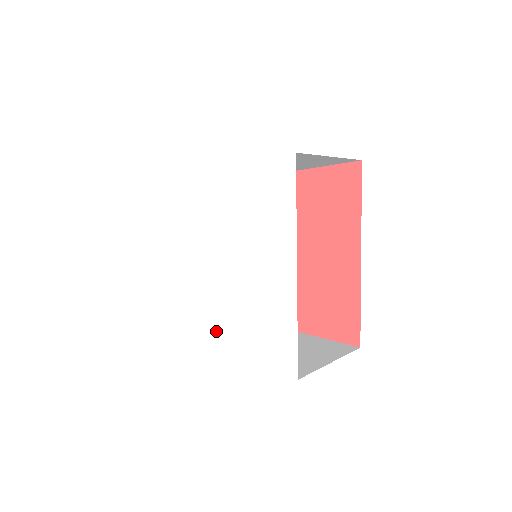
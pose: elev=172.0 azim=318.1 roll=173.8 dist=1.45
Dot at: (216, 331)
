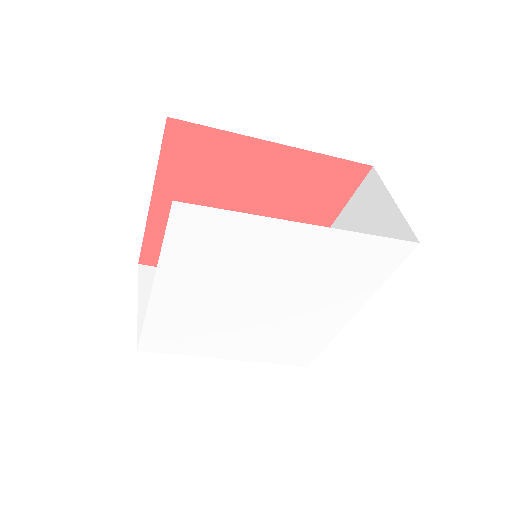
Dot at: (229, 346)
